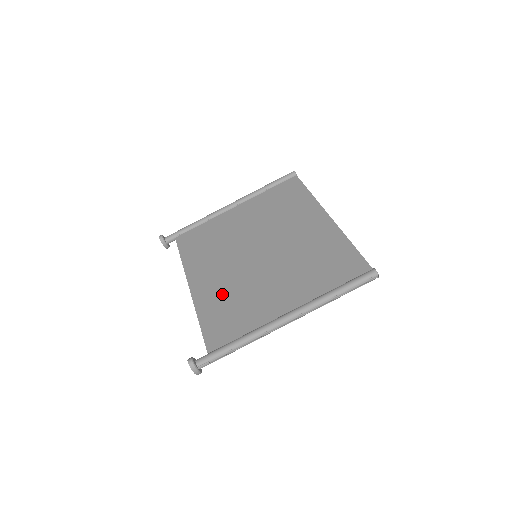
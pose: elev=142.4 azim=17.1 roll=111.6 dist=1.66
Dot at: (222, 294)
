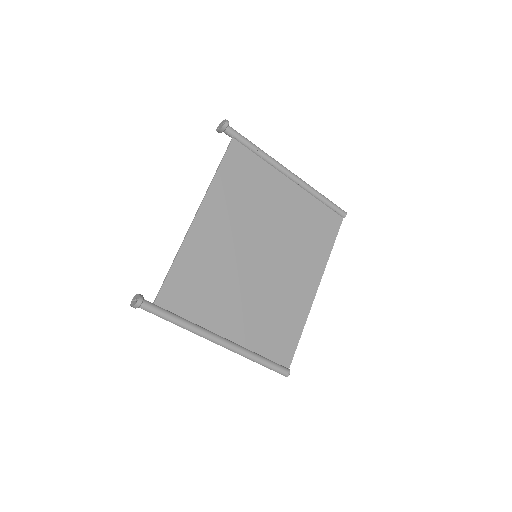
Dot at: (208, 260)
